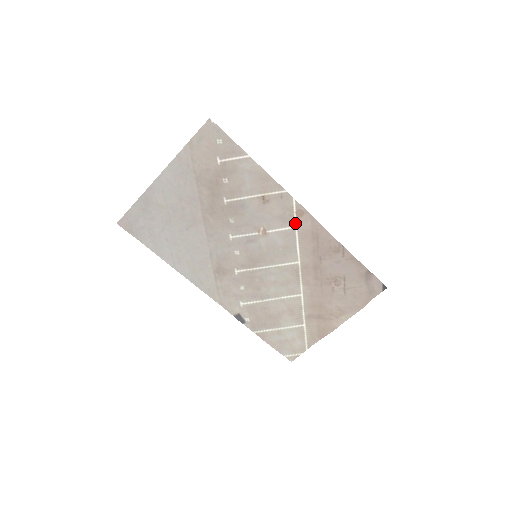
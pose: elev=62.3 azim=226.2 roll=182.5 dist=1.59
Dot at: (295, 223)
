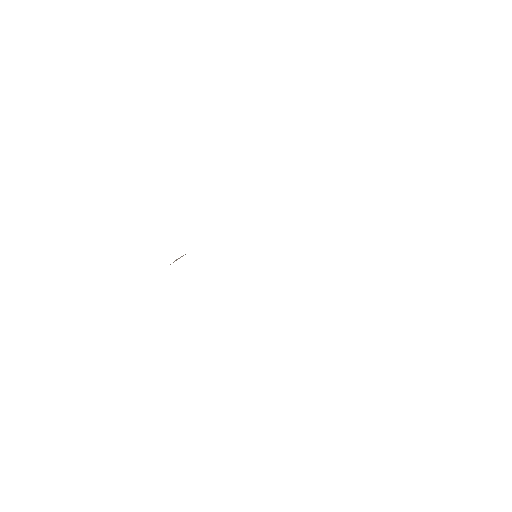
Dot at: occluded
